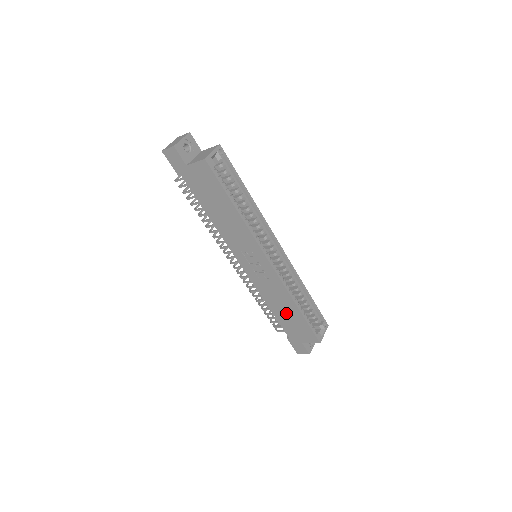
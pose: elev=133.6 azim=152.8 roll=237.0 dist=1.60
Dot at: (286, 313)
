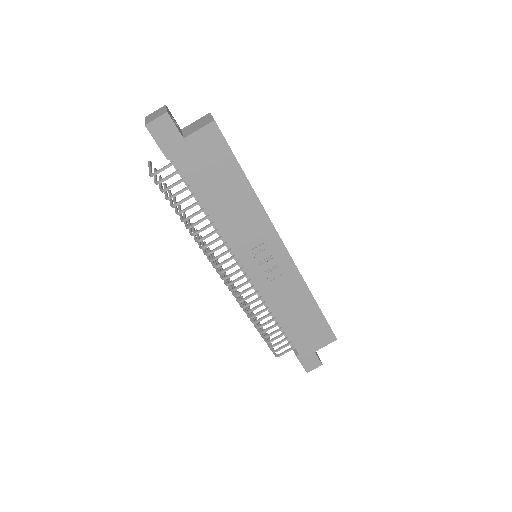
Dot at: (299, 317)
